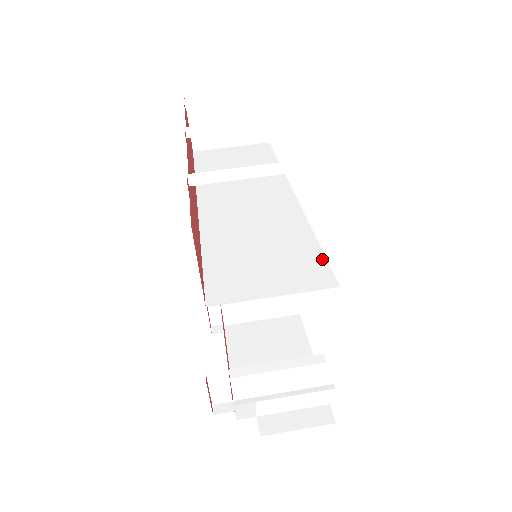
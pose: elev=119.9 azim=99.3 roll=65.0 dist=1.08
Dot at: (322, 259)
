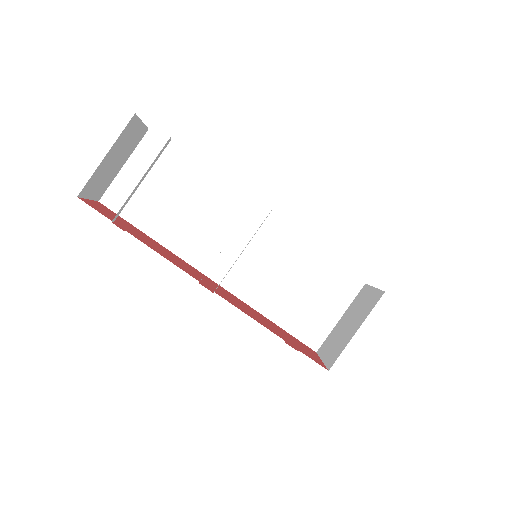
Dot at: (338, 268)
